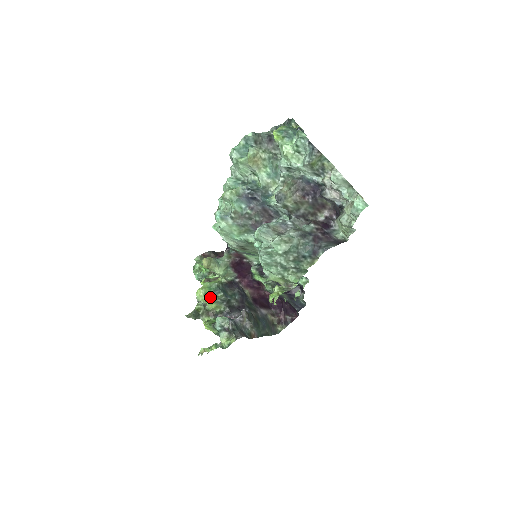
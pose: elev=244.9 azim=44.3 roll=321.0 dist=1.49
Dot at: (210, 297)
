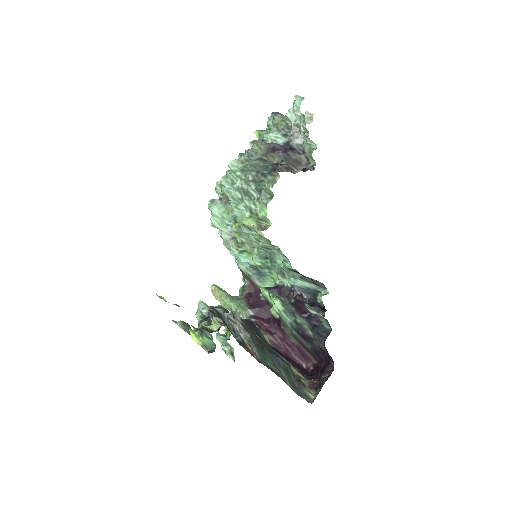
Dot at: occluded
